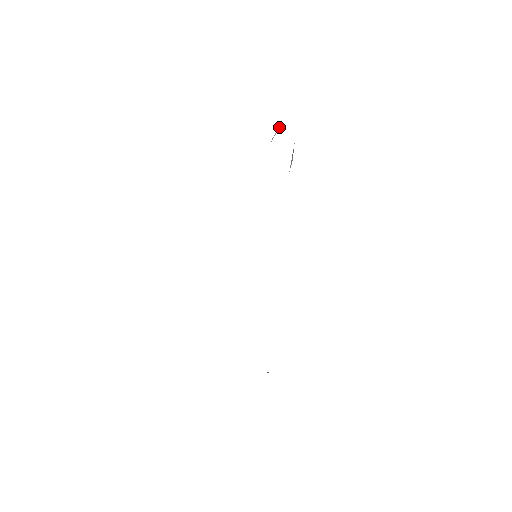
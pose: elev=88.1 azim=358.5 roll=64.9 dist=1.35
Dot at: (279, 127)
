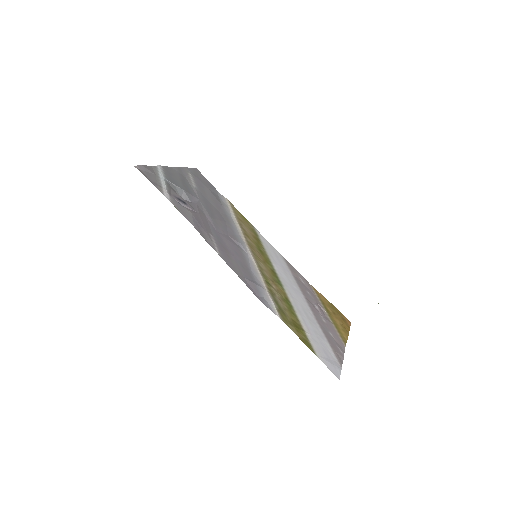
Dot at: (168, 181)
